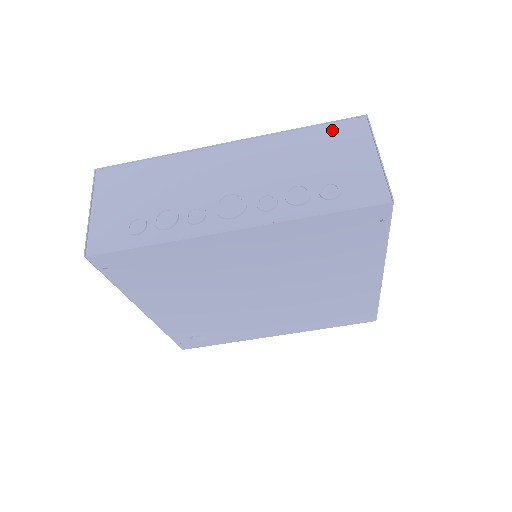
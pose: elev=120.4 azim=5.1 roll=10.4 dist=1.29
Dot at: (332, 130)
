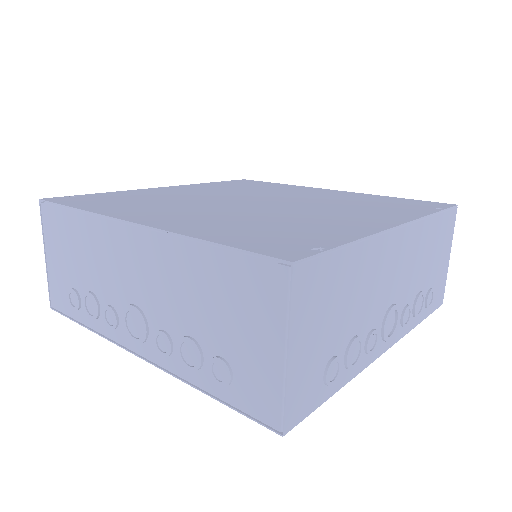
Dot at: (240, 269)
